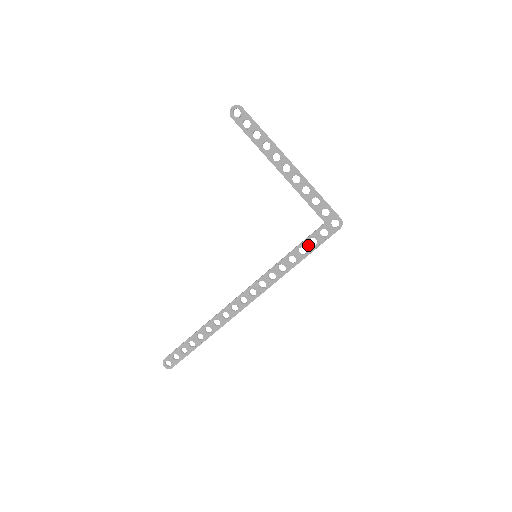
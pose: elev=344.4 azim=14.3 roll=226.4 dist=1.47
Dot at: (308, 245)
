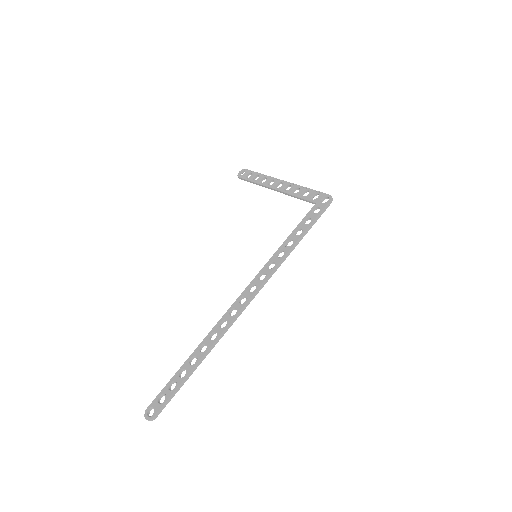
Dot at: (303, 225)
